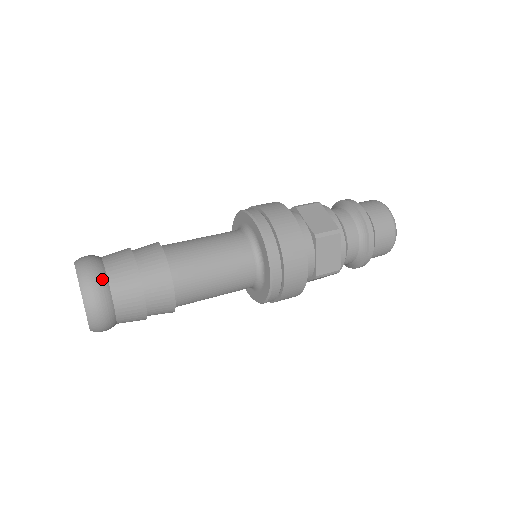
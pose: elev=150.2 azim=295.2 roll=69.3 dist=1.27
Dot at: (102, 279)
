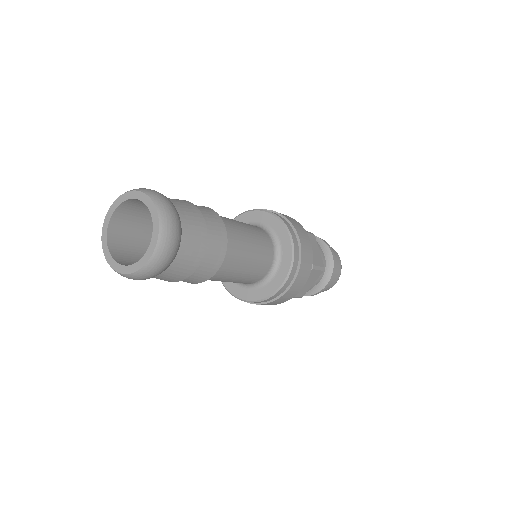
Dot at: (165, 196)
